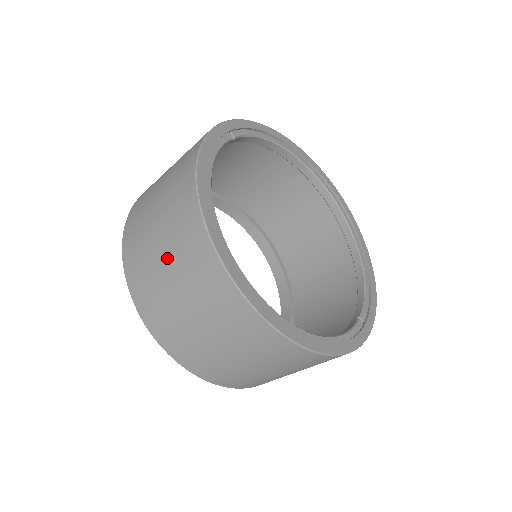
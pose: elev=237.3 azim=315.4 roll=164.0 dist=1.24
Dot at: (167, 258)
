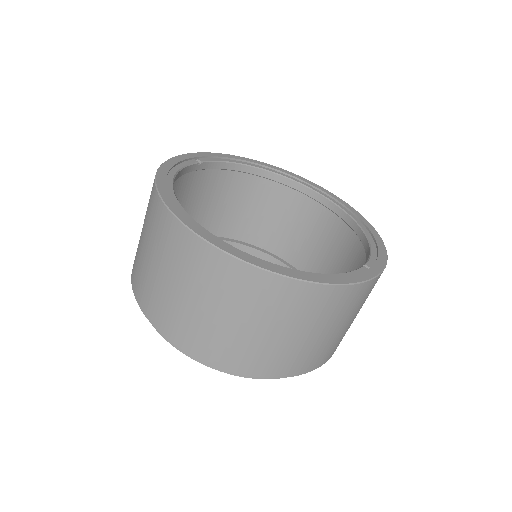
Dot at: (150, 251)
